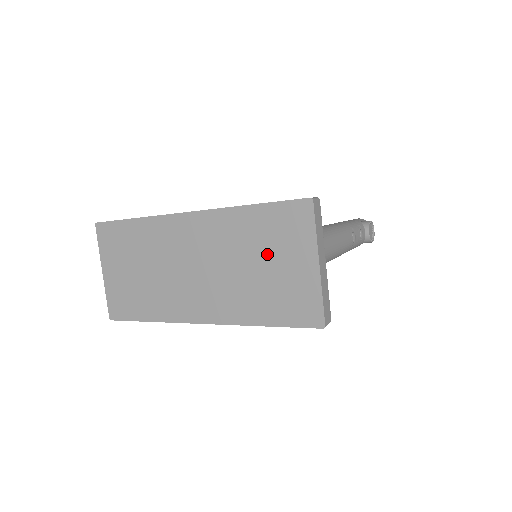
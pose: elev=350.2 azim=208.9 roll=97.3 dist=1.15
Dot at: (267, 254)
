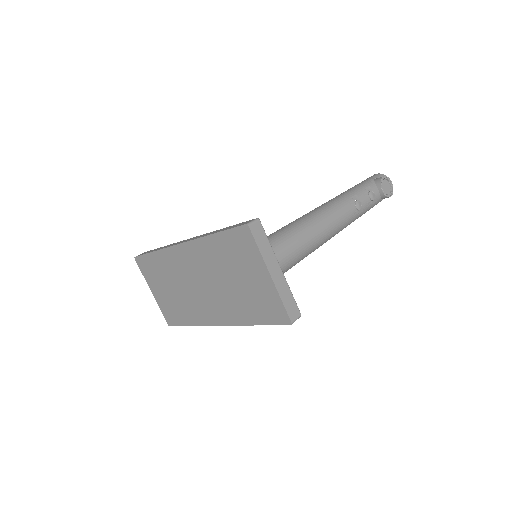
Dot at: (237, 271)
